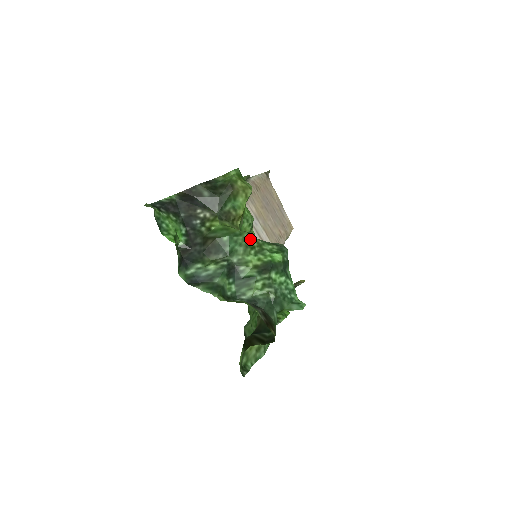
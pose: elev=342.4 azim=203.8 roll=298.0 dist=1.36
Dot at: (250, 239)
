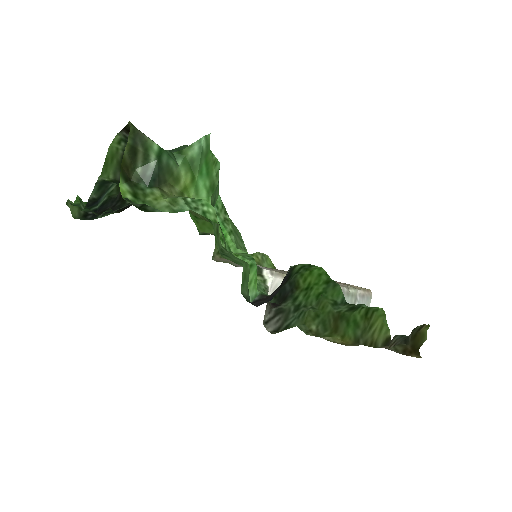
Dot at: occluded
